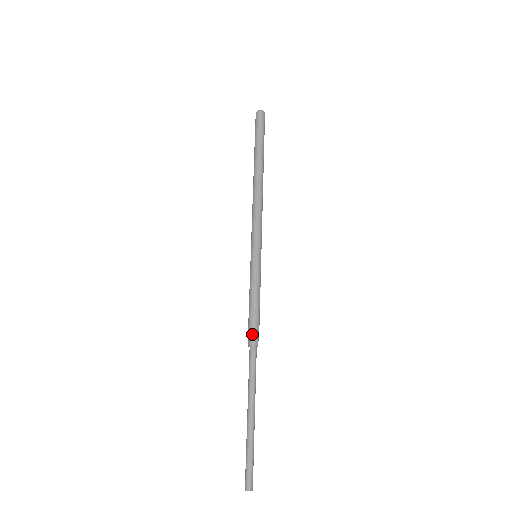
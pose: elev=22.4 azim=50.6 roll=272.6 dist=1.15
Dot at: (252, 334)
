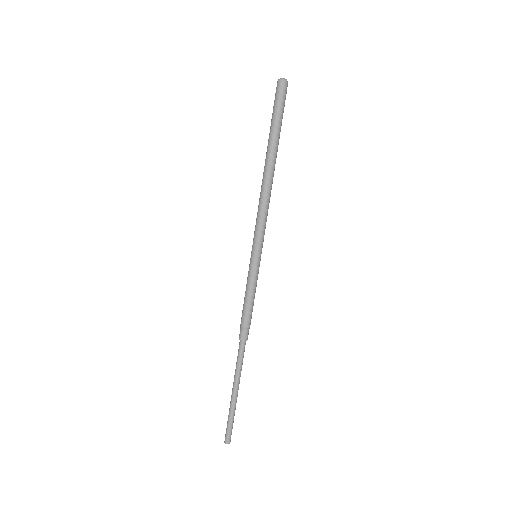
Dot at: (243, 331)
